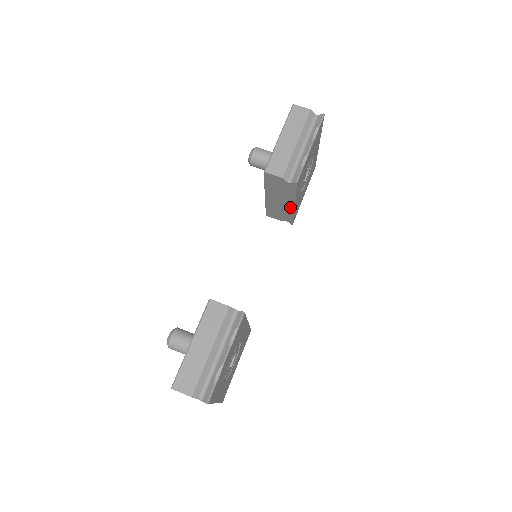
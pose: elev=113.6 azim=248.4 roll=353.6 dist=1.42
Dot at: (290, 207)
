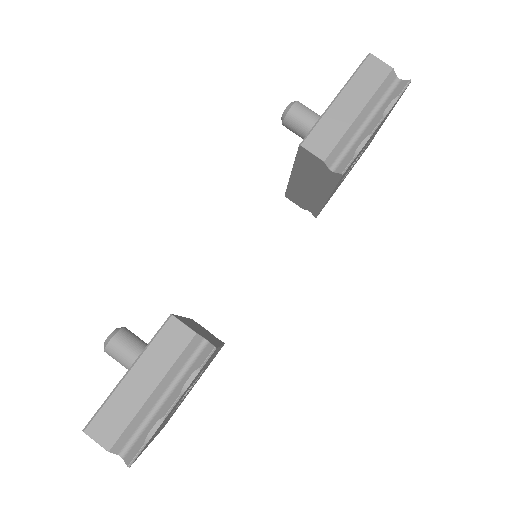
Dot at: (321, 199)
